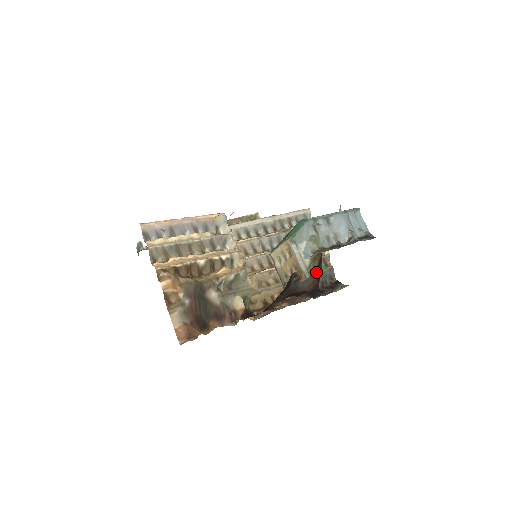
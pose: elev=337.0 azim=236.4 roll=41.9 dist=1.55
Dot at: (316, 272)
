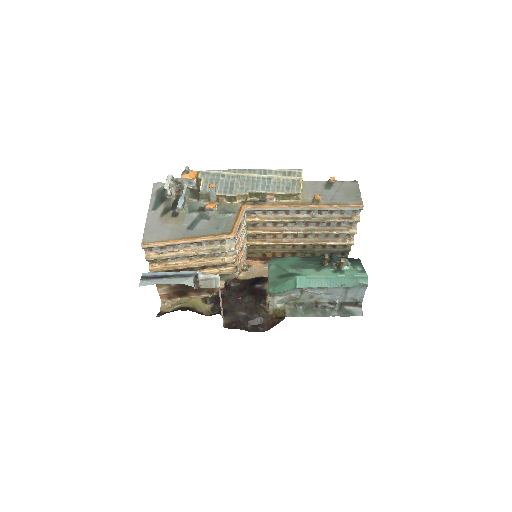
Dot at: (276, 318)
